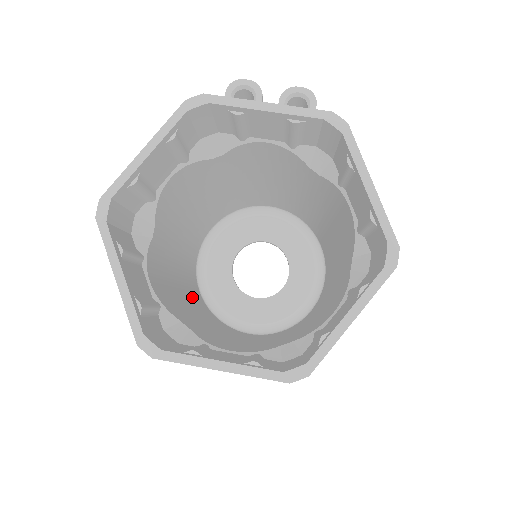
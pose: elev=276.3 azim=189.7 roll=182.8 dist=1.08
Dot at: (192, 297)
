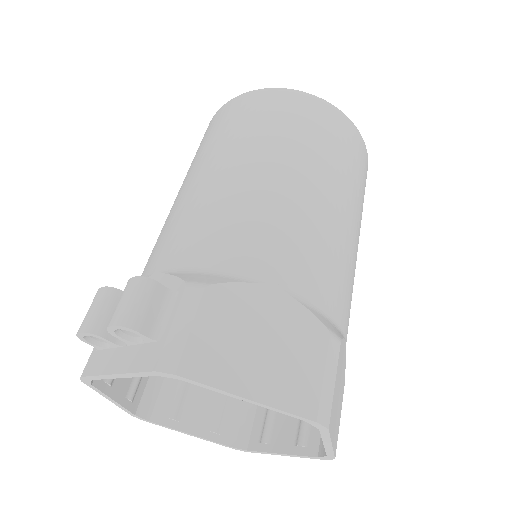
Dot at: occluded
